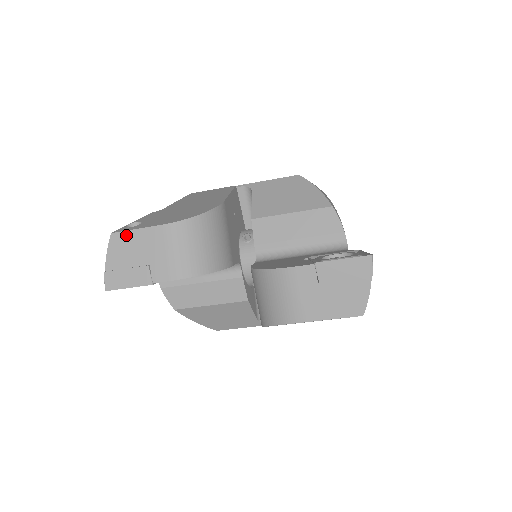
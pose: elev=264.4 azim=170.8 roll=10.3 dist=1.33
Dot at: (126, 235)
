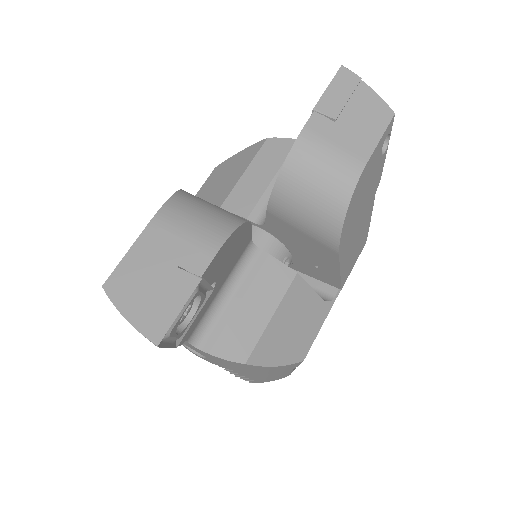
Dot at: (121, 270)
